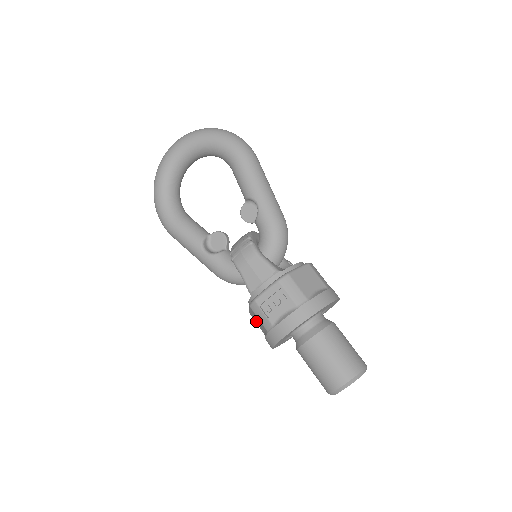
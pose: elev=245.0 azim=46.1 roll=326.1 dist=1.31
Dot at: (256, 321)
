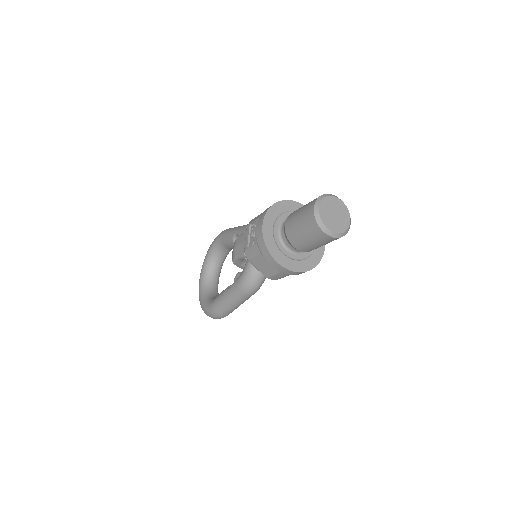
Dot at: (267, 271)
